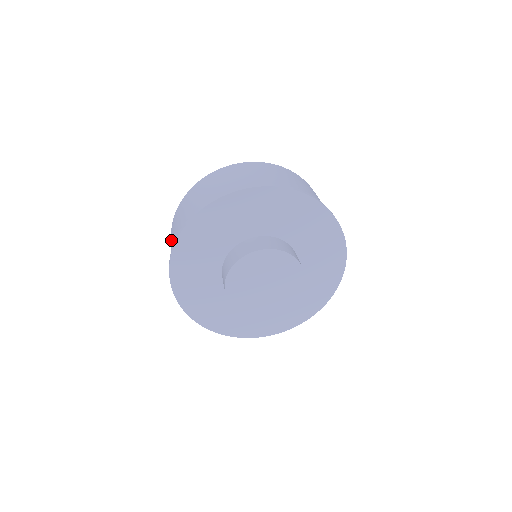
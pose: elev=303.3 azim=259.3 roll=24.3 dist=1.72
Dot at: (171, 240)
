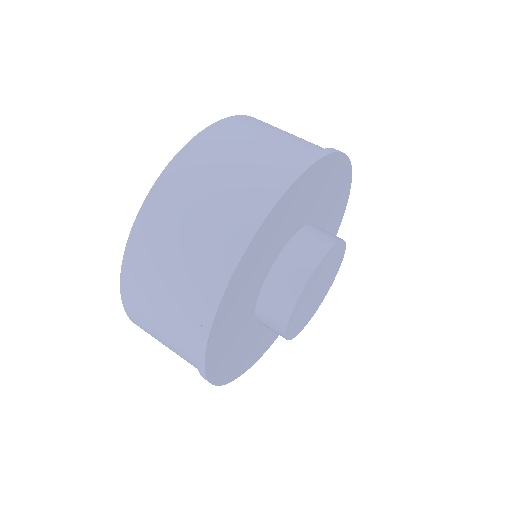
Dot at: (165, 236)
